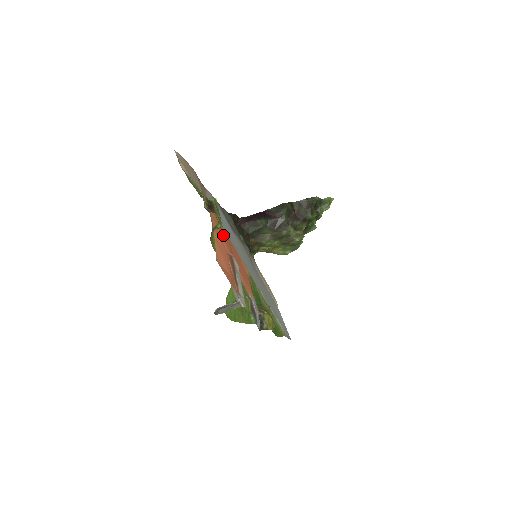
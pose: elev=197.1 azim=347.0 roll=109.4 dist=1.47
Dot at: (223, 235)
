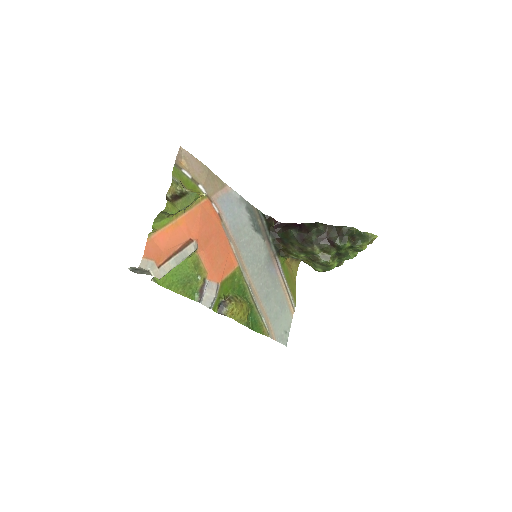
Dot at: (206, 225)
